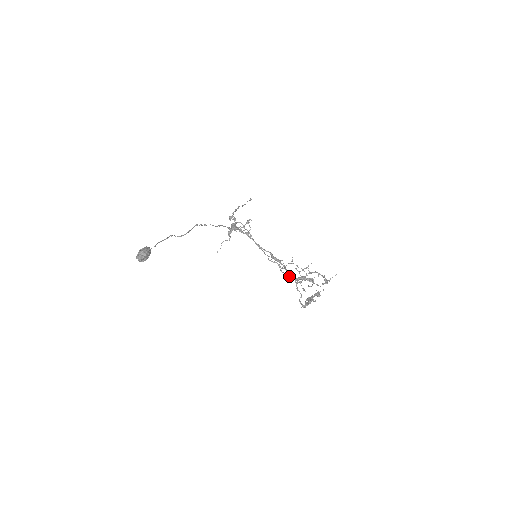
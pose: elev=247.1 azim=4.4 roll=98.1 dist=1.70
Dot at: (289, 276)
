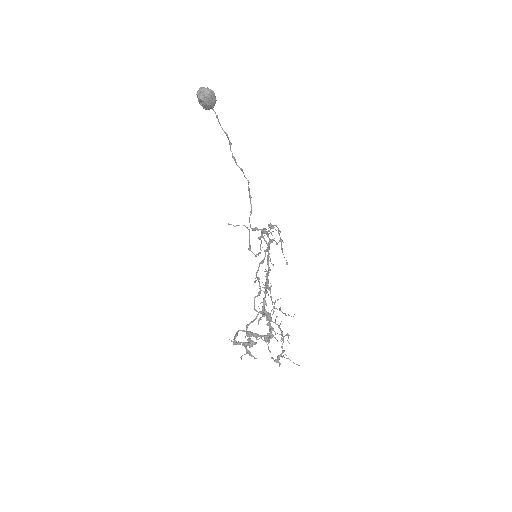
Dot at: occluded
